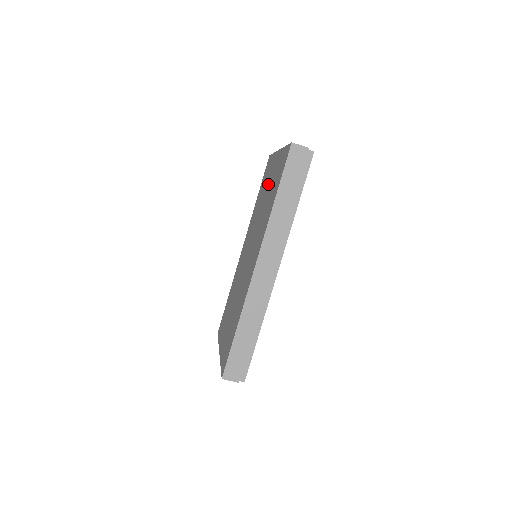
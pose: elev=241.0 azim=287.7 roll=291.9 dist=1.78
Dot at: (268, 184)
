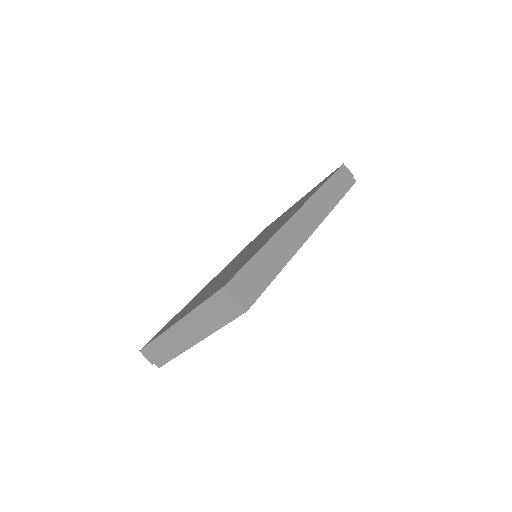
Dot at: occluded
